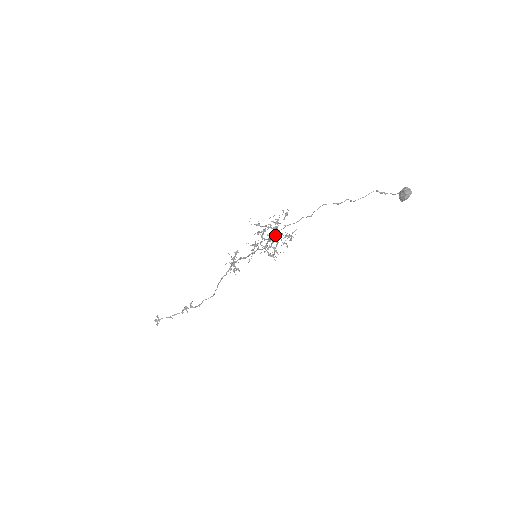
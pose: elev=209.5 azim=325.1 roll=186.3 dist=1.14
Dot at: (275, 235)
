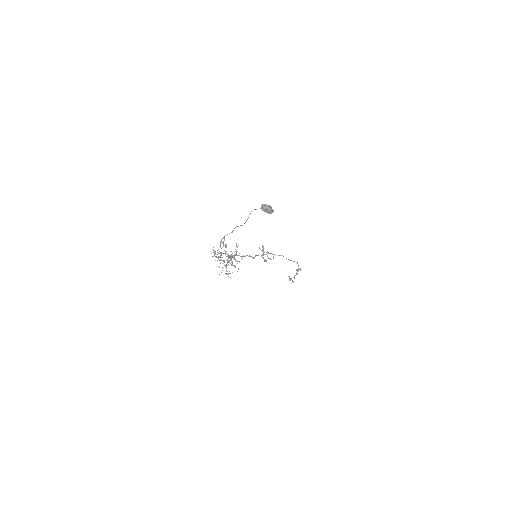
Dot at: (221, 260)
